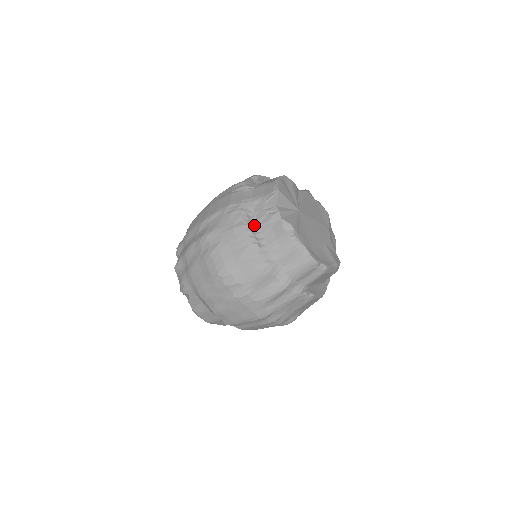
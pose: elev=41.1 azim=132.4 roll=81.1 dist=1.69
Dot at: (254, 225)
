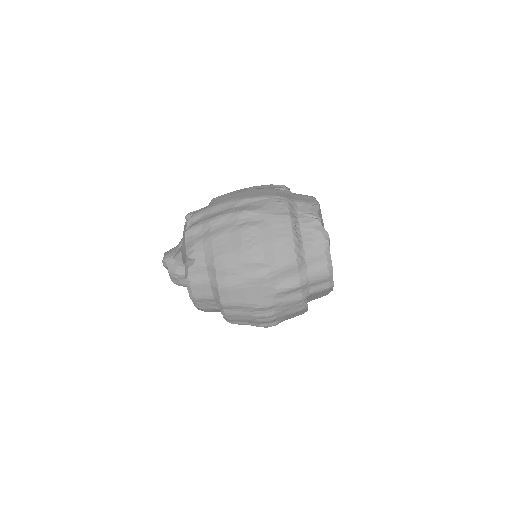
Dot at: (296, 221)
